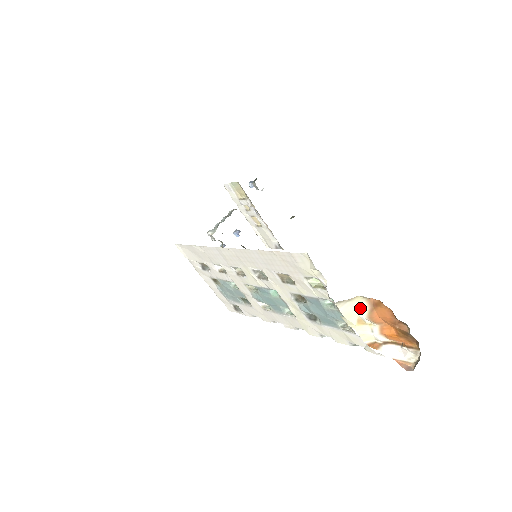
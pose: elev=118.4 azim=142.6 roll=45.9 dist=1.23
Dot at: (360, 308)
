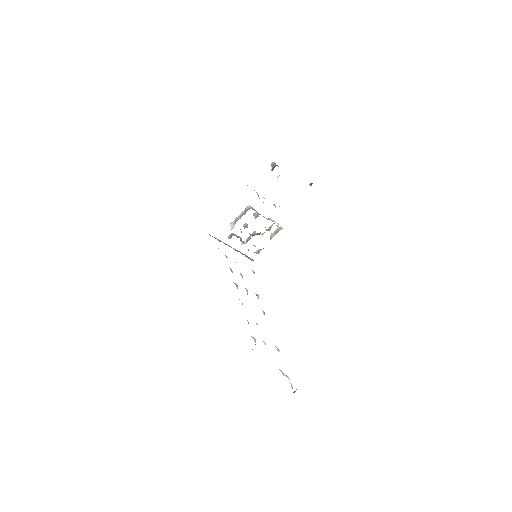
Dot at: occluded
